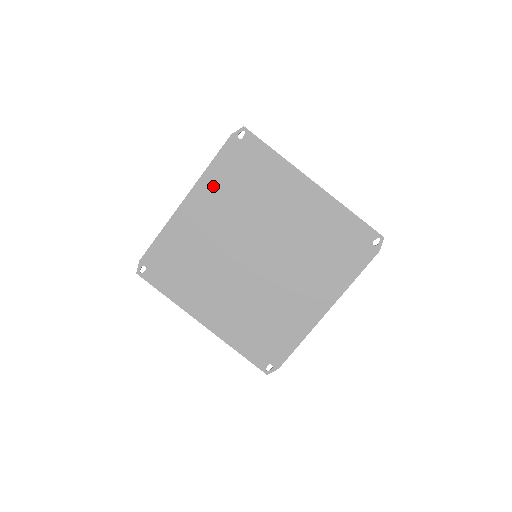
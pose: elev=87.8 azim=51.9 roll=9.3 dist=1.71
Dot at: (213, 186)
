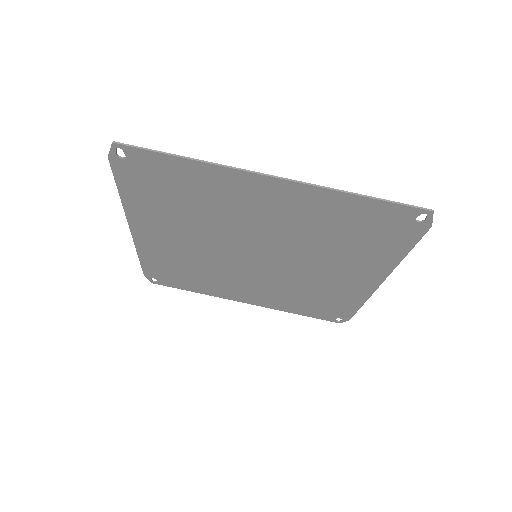
Dot at: (146, 212)
